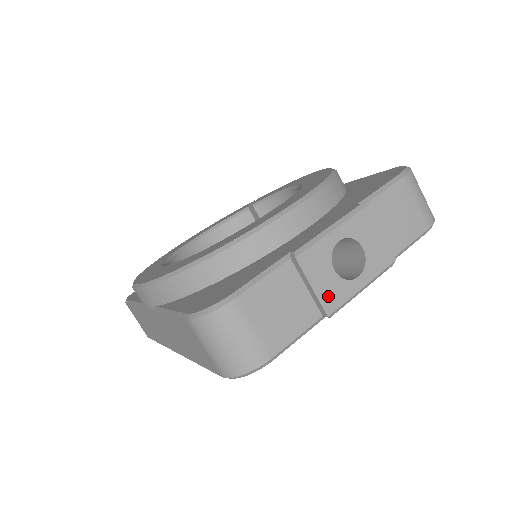
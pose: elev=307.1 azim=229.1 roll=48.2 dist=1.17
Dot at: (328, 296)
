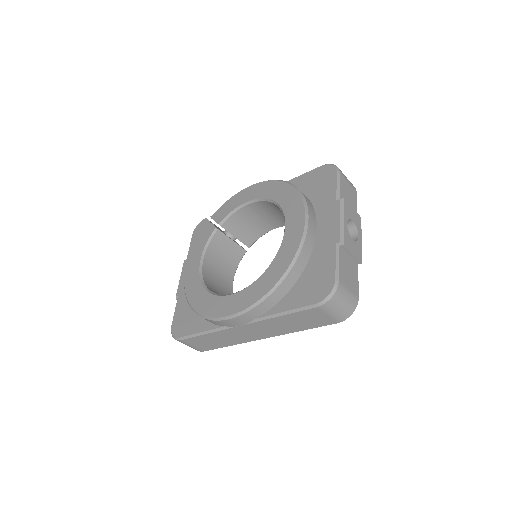
Dot at: (358, 254)
